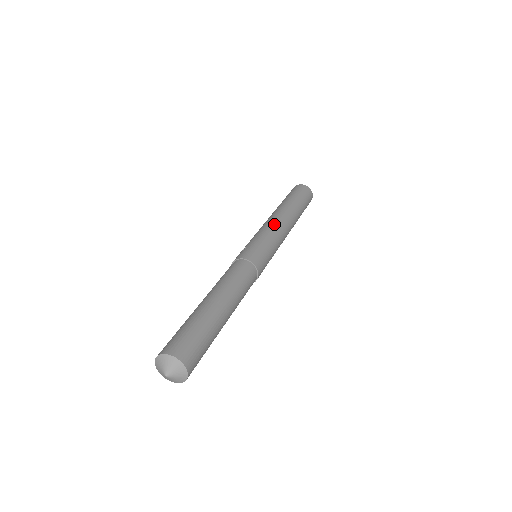
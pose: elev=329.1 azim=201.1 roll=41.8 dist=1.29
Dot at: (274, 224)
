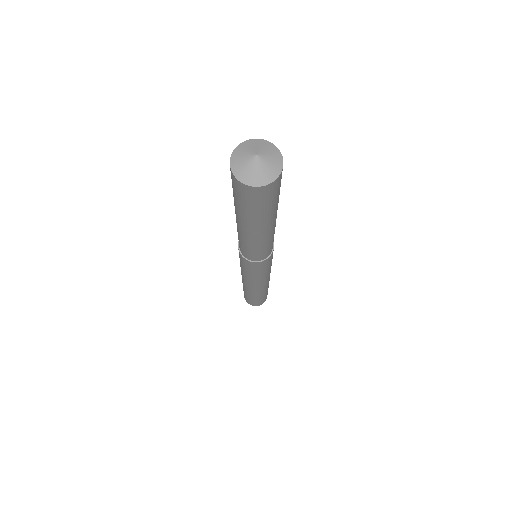
Dot at: occluded
